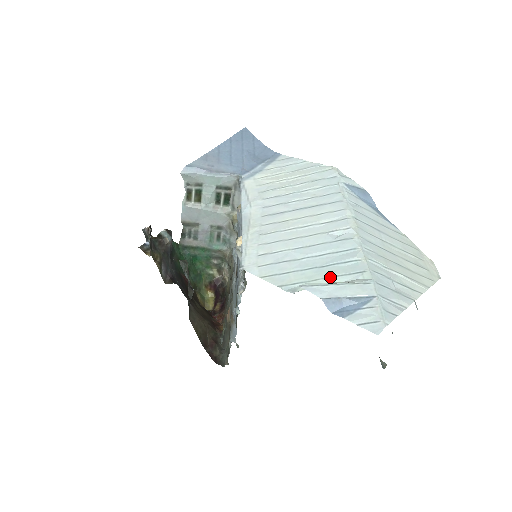
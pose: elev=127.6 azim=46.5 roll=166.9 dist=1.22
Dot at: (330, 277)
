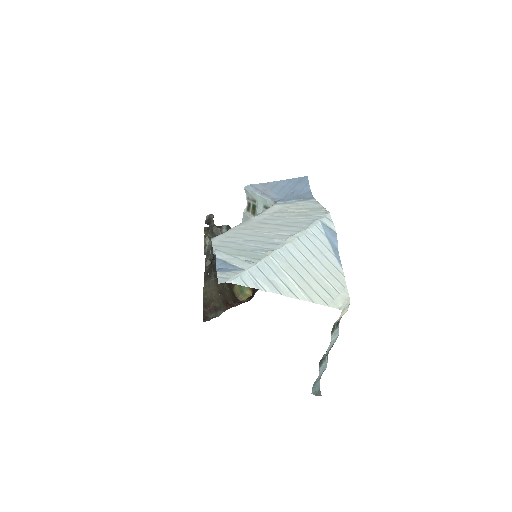
Dot at: (240, 255)
